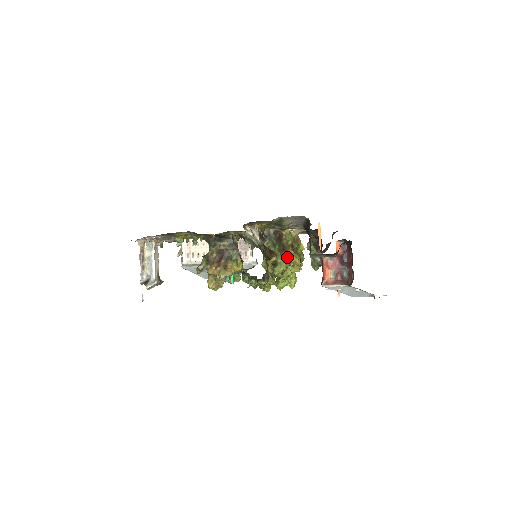
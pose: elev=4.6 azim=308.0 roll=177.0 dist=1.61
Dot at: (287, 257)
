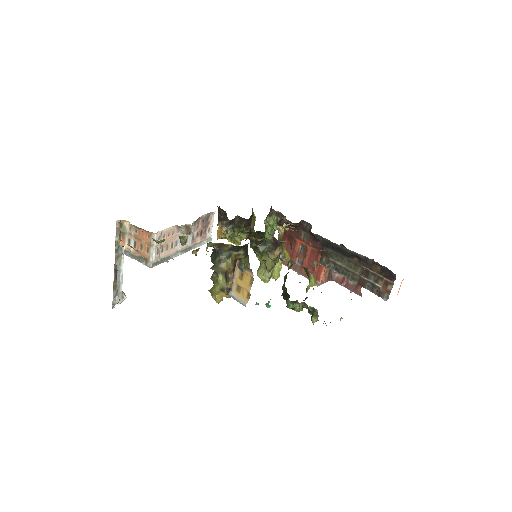
Dot at: (281, 253)
